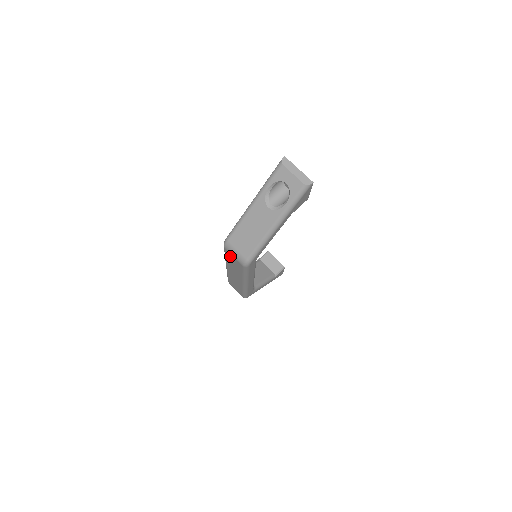
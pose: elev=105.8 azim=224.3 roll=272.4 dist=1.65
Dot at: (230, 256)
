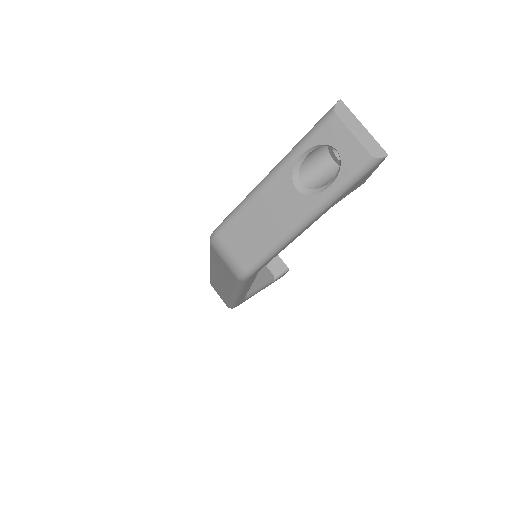
Dot at: (218, 258)
